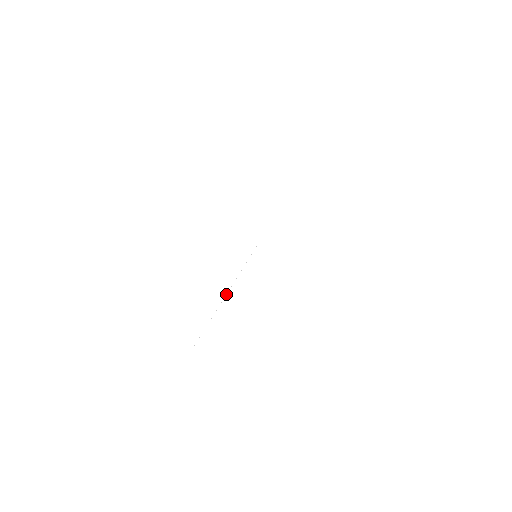
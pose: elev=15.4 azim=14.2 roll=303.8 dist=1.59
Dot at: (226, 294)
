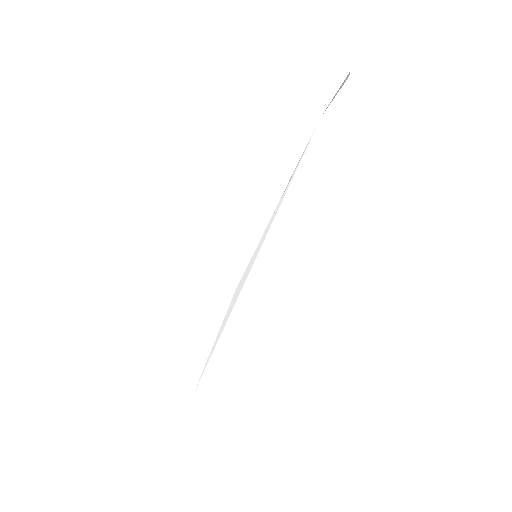
Dot at: (226, 316)
